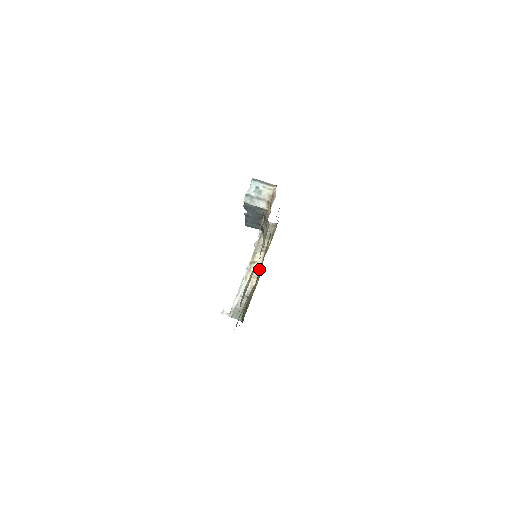
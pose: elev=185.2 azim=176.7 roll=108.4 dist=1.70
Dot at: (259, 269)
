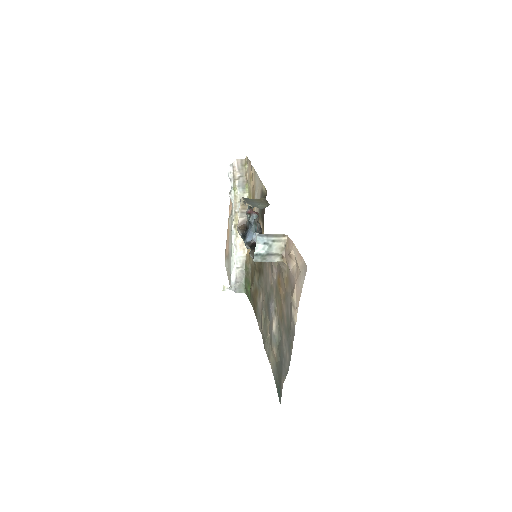
Dot at: occluded
